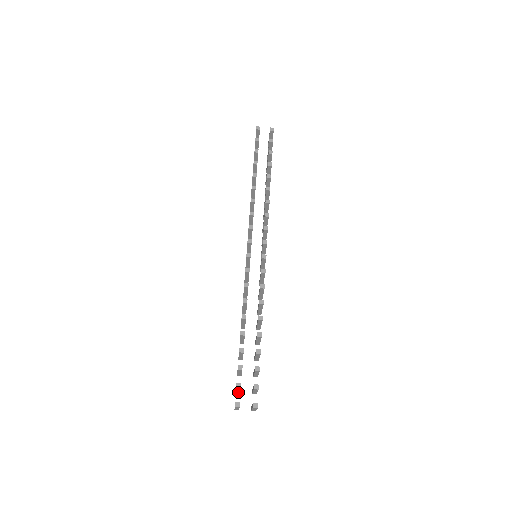
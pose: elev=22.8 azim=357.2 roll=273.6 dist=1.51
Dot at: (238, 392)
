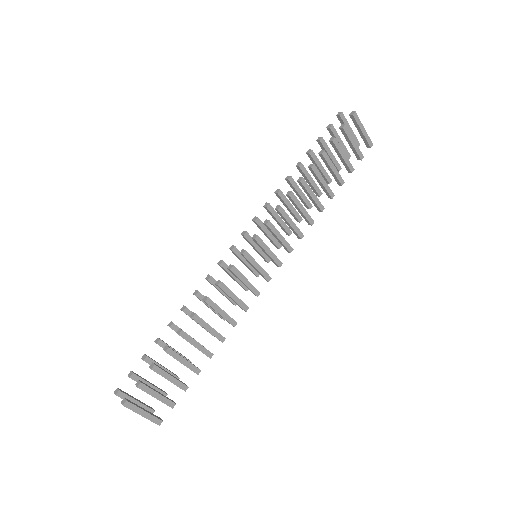
Dot at: occluded
